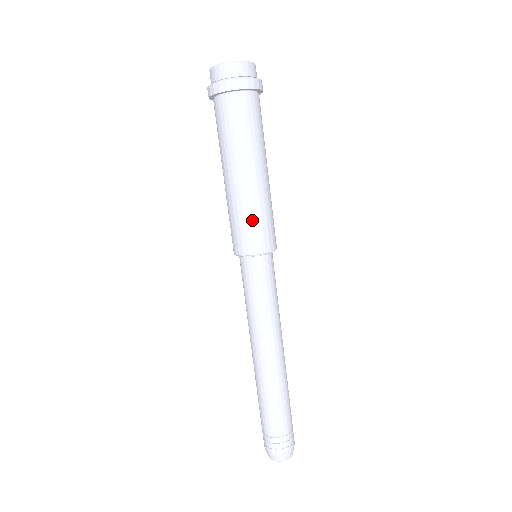
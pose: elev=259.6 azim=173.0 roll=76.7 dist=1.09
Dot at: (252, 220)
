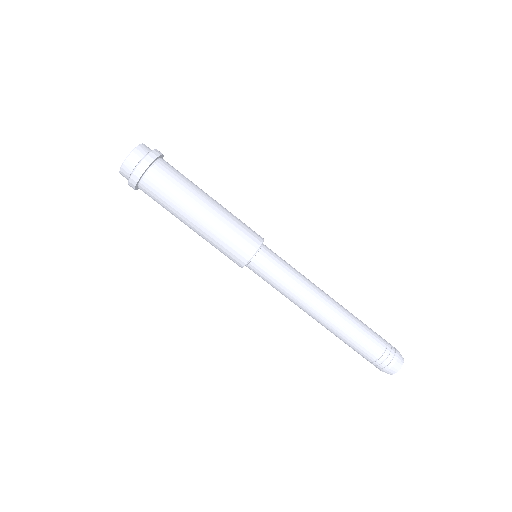
Dot at: (232, 234)
